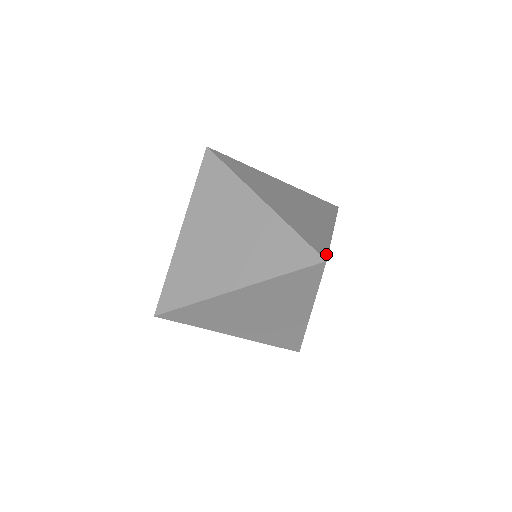
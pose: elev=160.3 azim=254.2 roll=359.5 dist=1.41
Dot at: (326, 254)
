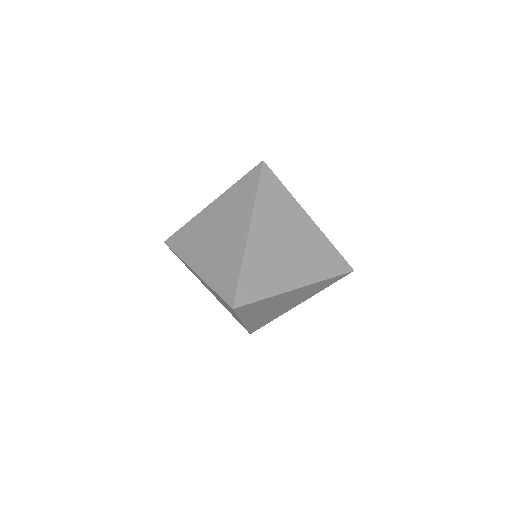
Dot at: (270, 169)
